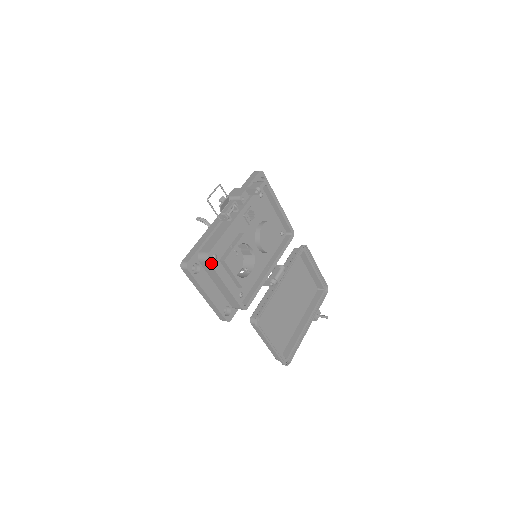
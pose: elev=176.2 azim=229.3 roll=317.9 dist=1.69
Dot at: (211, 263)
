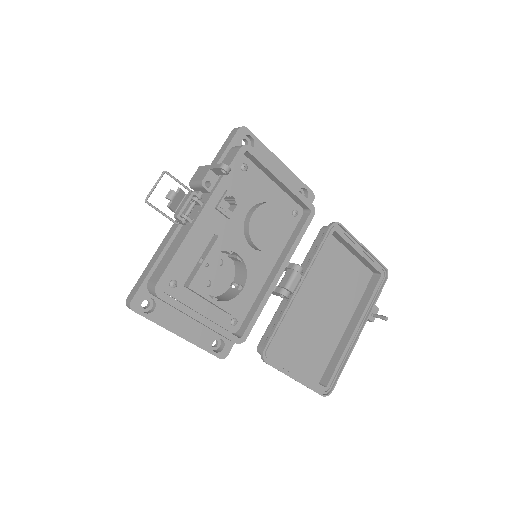
Dot at: (164, 298)
